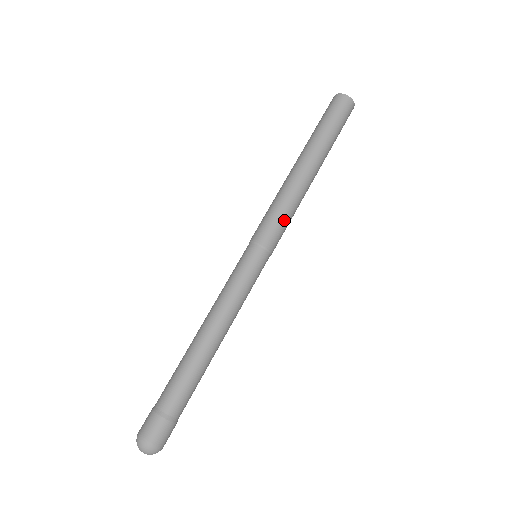
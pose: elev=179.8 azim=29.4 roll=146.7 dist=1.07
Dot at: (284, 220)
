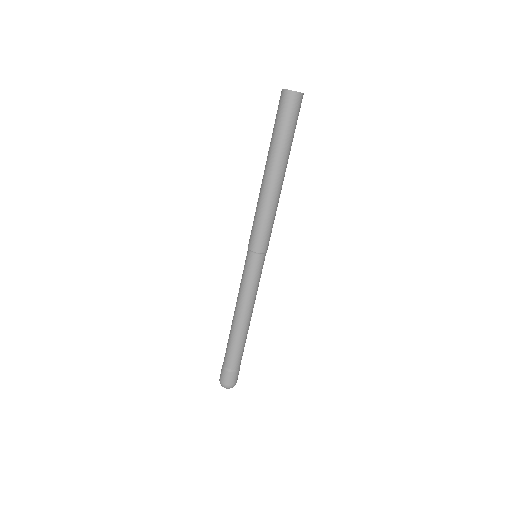
Dot at: (259, 226)
